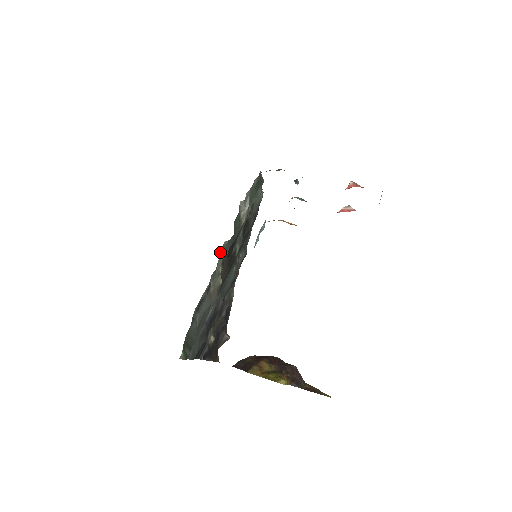
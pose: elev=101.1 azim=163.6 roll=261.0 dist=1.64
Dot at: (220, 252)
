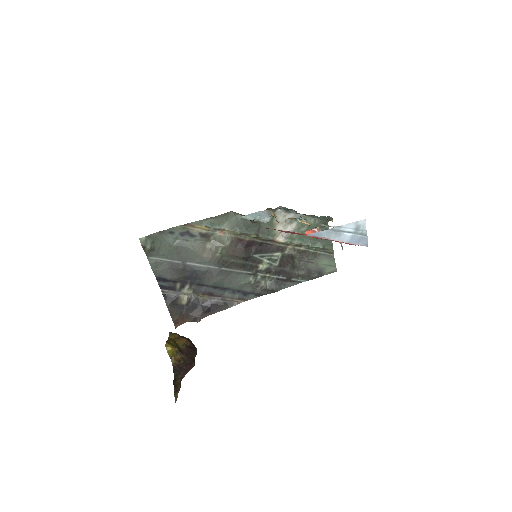
Dot at: (231, 218)
